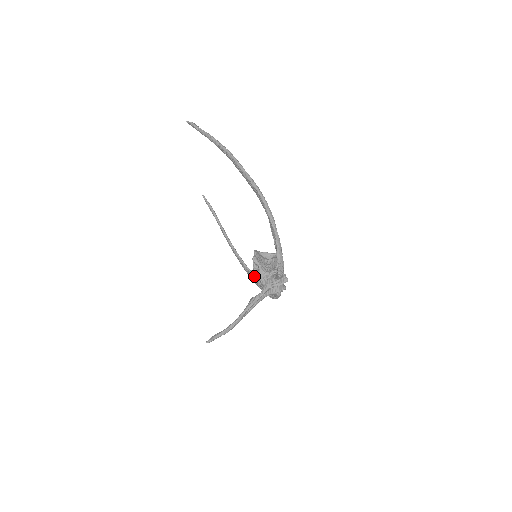
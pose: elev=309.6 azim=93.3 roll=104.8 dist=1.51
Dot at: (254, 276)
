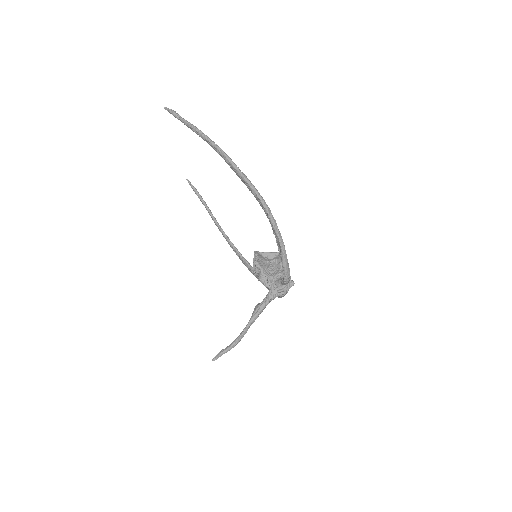
Dot at: (252, 268)
